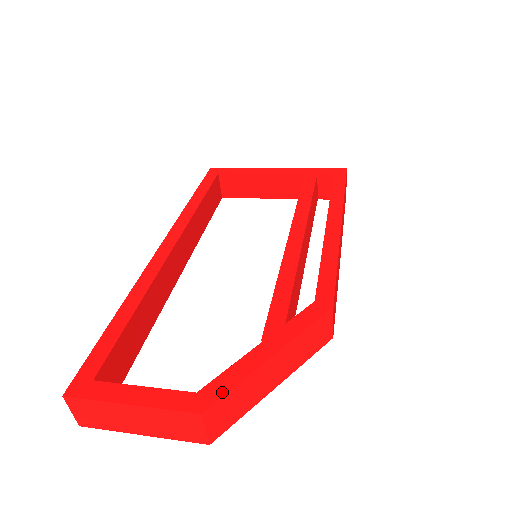
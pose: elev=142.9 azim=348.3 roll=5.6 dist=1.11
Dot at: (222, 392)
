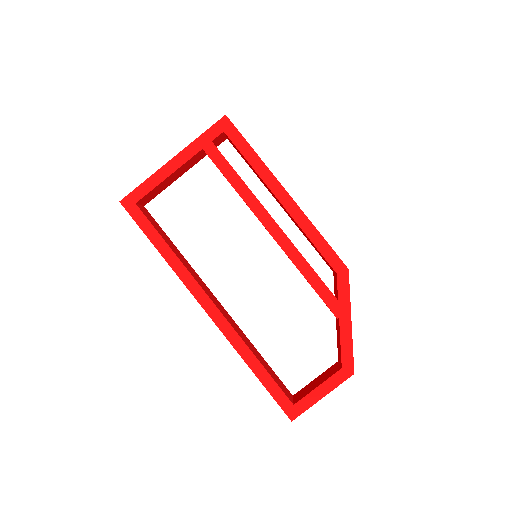
Dot at: (351, 358)
